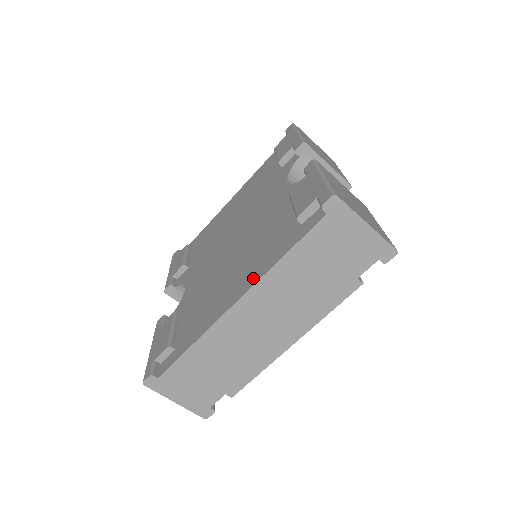
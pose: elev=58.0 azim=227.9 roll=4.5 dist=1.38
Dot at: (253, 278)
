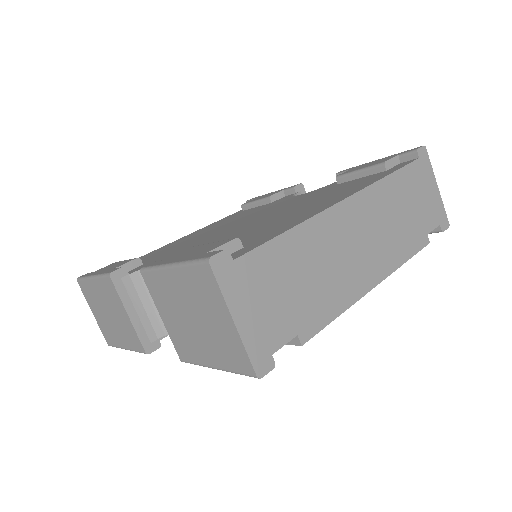
Dot at: (354, 190)
